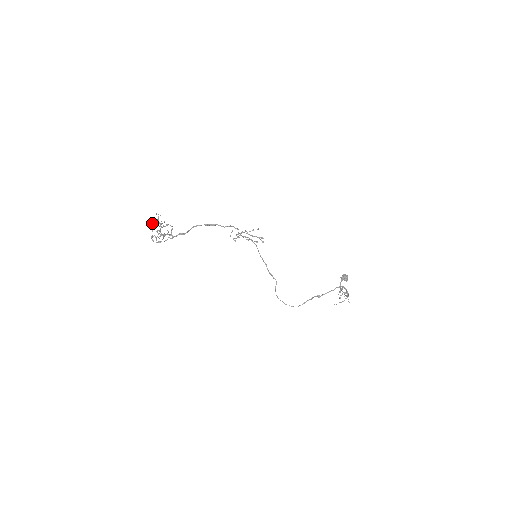
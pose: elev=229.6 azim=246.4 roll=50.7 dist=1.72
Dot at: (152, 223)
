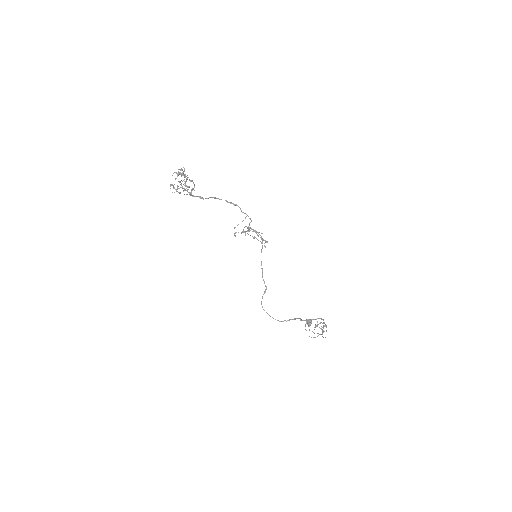
Dot at: (176, 172)
